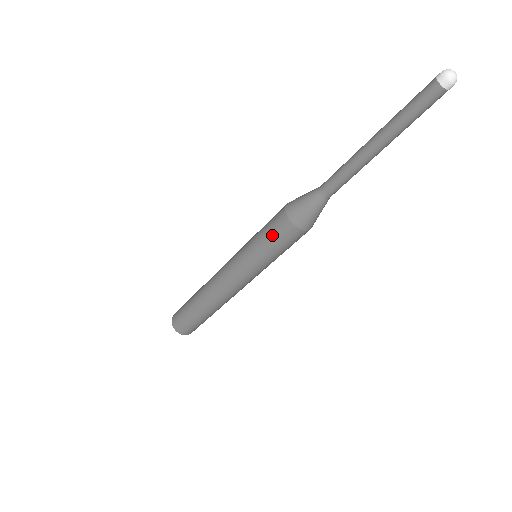
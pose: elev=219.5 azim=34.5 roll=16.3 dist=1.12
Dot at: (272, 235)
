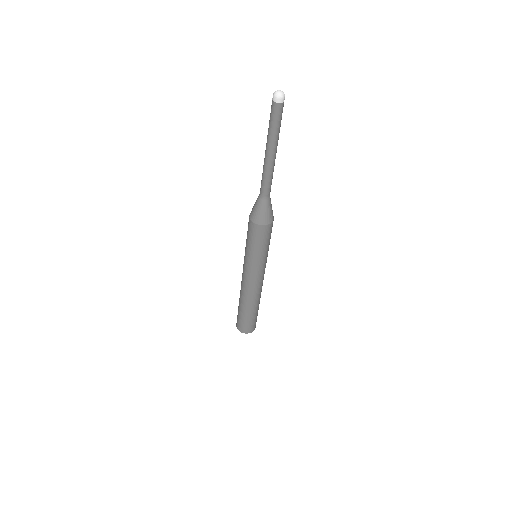
Dot at: (252, 238)
